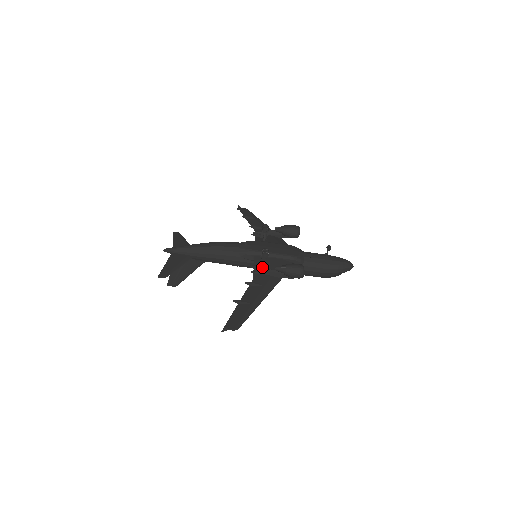
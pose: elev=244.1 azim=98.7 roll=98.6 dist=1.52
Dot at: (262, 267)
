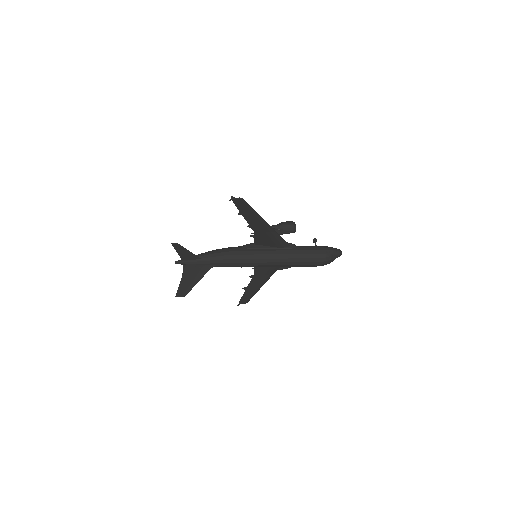
Dot at: occluded
